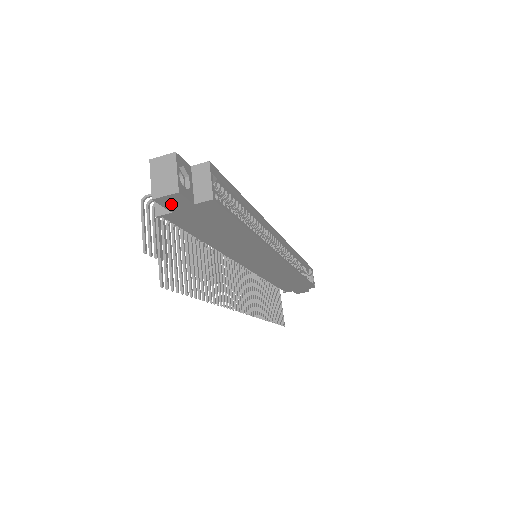
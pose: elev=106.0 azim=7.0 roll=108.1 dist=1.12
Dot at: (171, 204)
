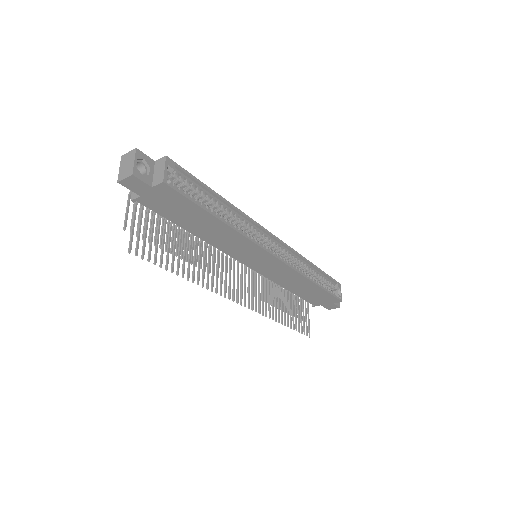
Dot at: (134, 187)
